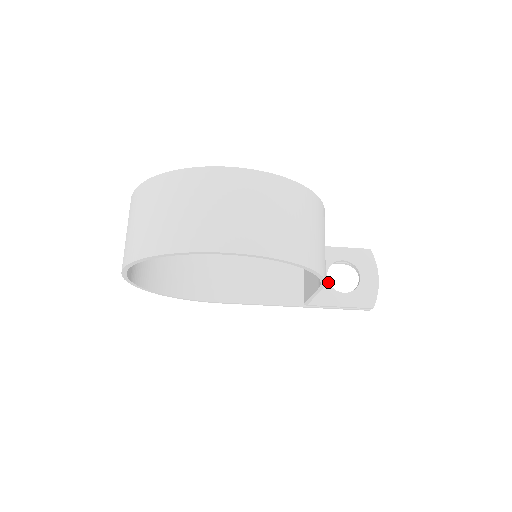
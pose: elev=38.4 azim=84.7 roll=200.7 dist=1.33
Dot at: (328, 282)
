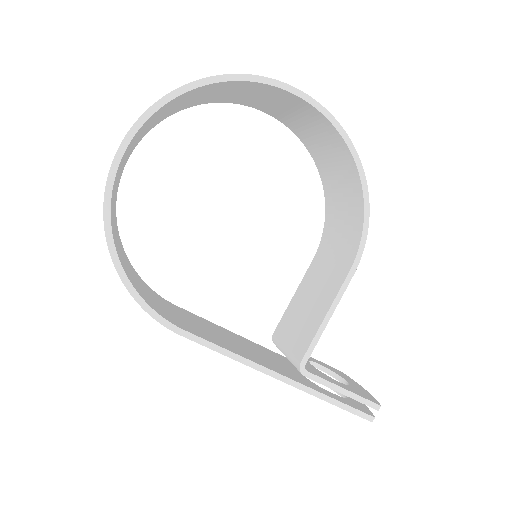
Dot at: (315, 368)
